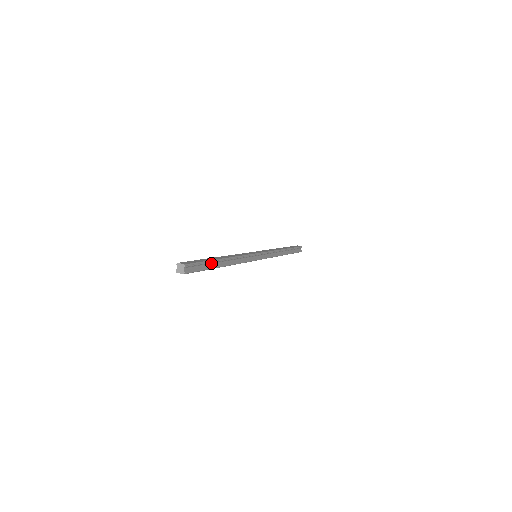
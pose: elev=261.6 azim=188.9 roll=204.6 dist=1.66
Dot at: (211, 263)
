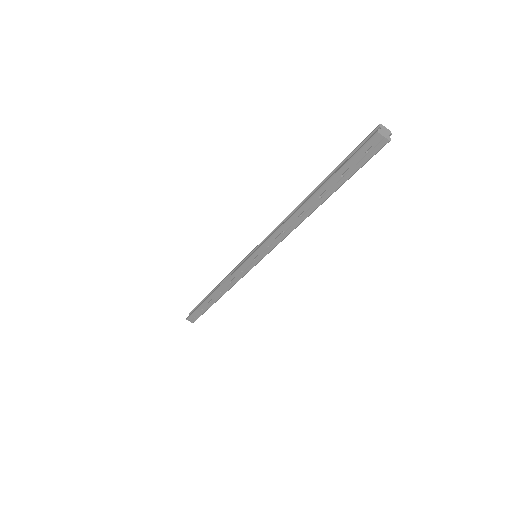
Dot at: occluded
